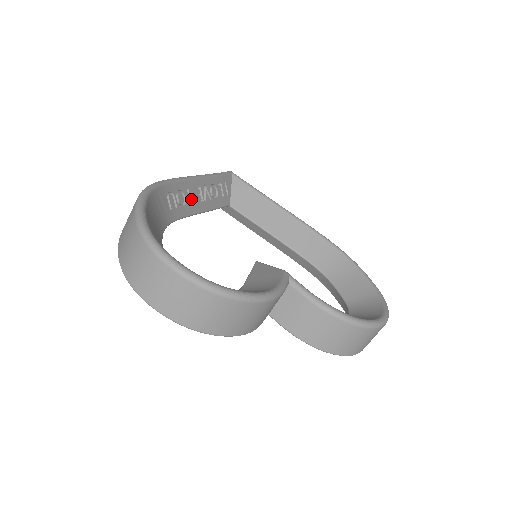
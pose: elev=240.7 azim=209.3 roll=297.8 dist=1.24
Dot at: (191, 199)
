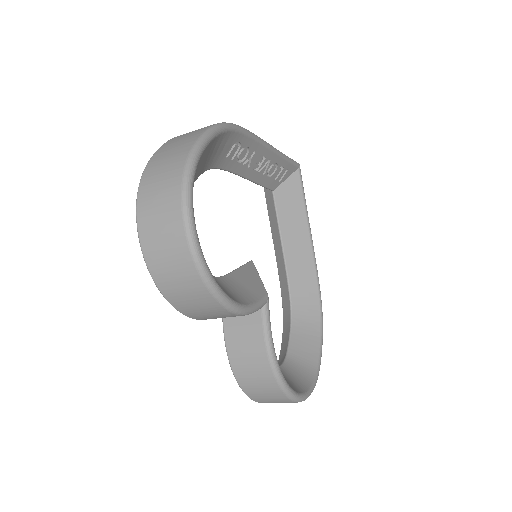
Dot at: (250, 161)
